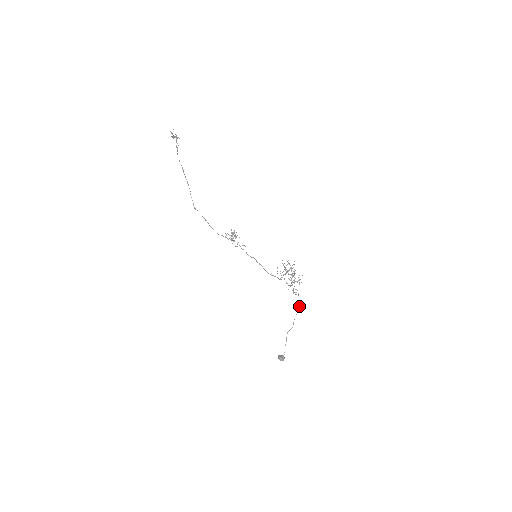
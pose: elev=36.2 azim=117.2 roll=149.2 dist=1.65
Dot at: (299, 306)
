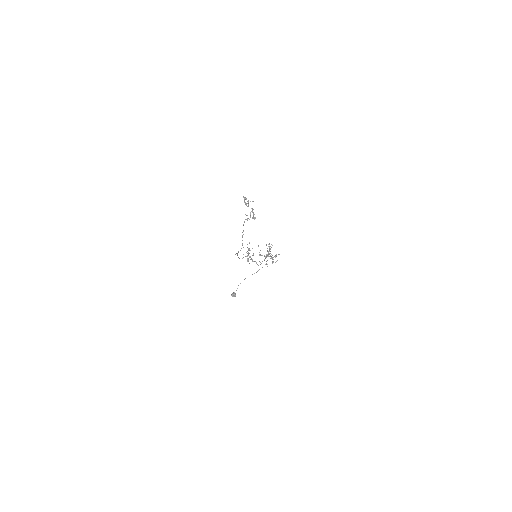
Dot at: occluded
